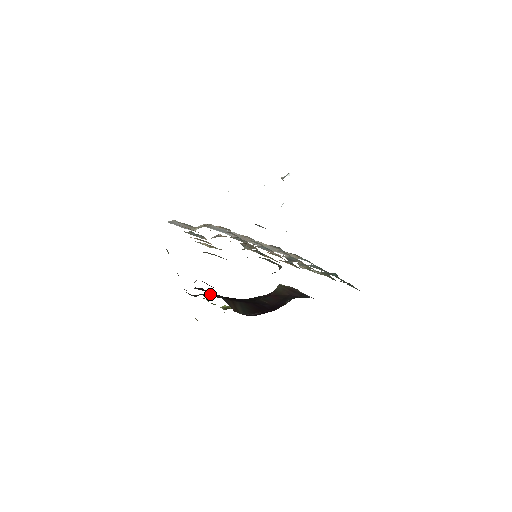
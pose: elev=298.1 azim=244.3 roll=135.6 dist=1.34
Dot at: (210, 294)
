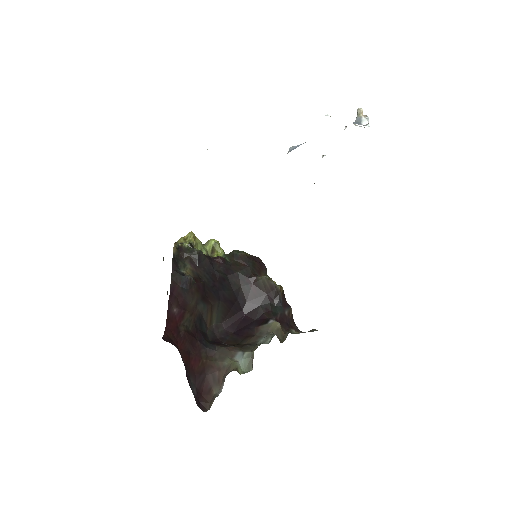
Dot at: (198, 259)
